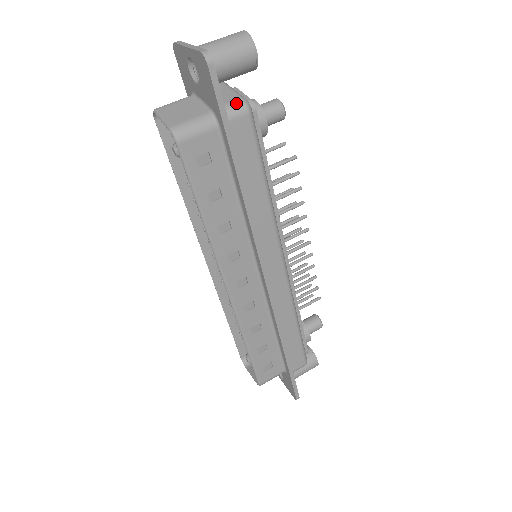
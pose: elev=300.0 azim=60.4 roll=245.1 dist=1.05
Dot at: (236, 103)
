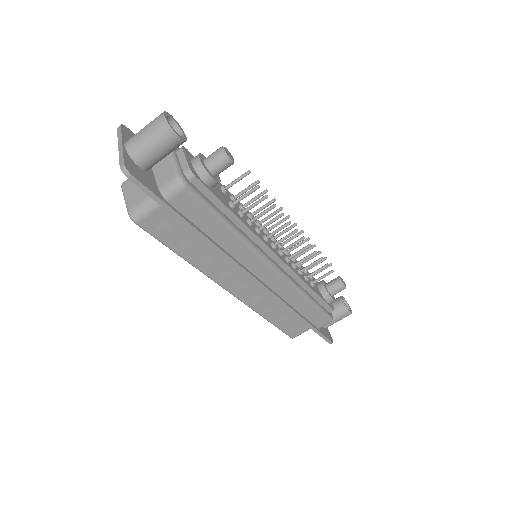
Dot at: (171, 183)
